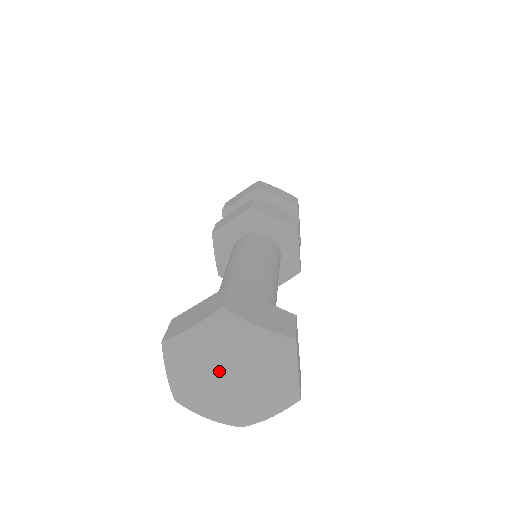
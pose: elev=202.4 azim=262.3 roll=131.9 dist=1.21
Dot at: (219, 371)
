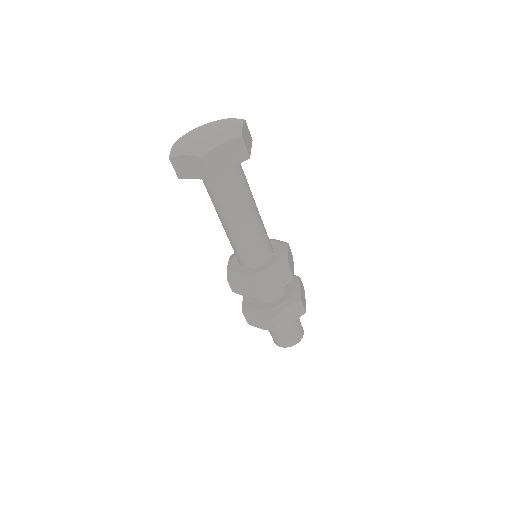
Dot at: (201, 137)
